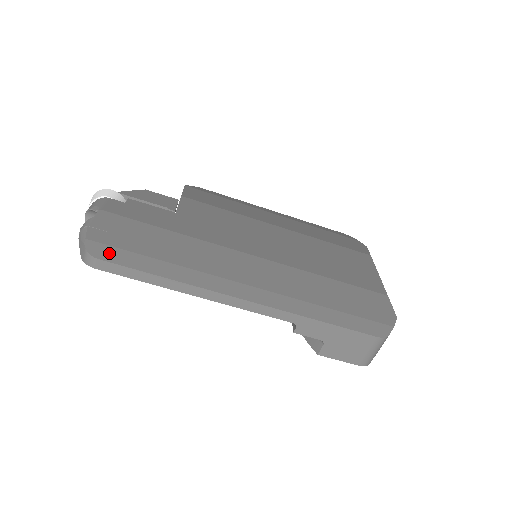
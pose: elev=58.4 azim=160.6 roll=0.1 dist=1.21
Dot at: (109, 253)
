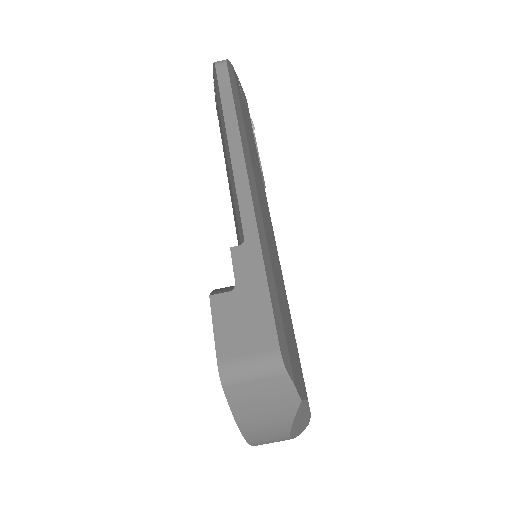
Dot at: (232, 76)
